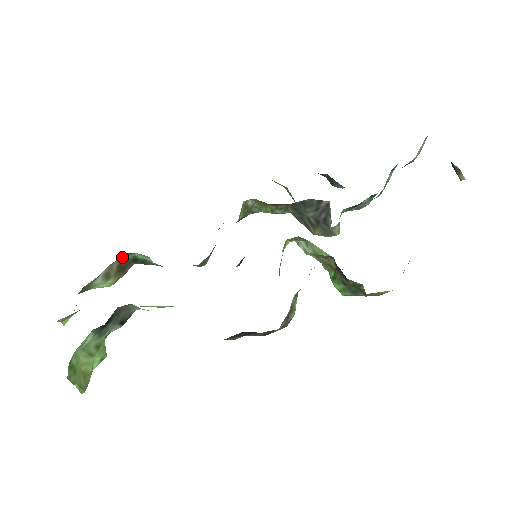
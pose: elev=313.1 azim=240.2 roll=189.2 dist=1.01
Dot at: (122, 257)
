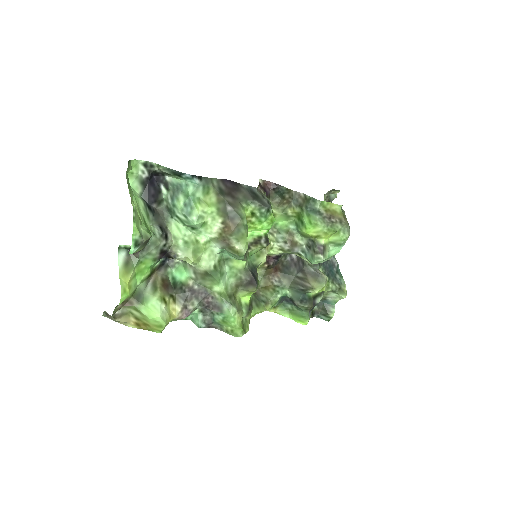
Dot at: (164, 270)
